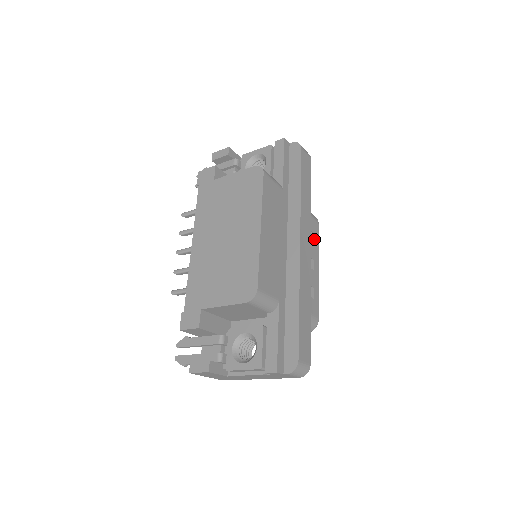
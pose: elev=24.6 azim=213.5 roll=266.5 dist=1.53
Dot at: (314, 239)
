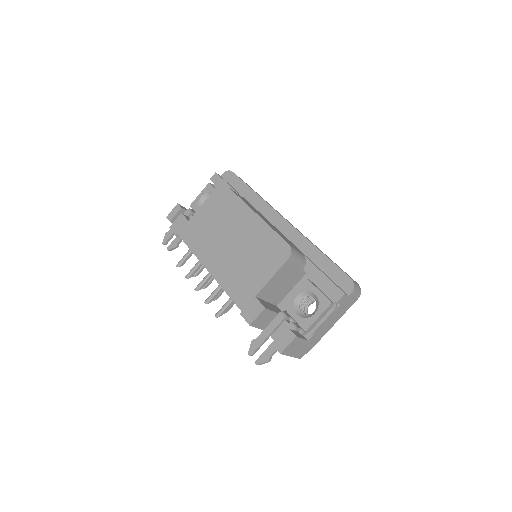
Dot at: occluded
